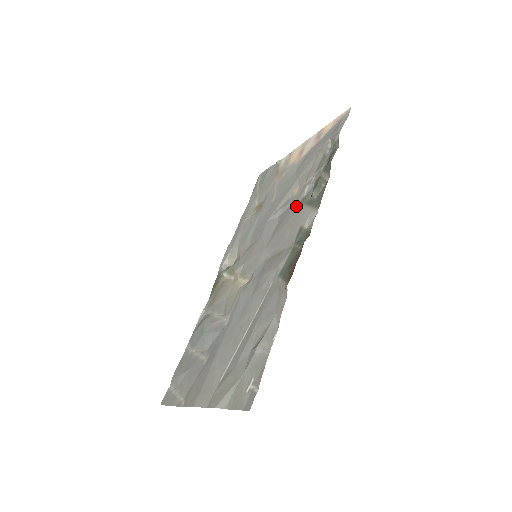
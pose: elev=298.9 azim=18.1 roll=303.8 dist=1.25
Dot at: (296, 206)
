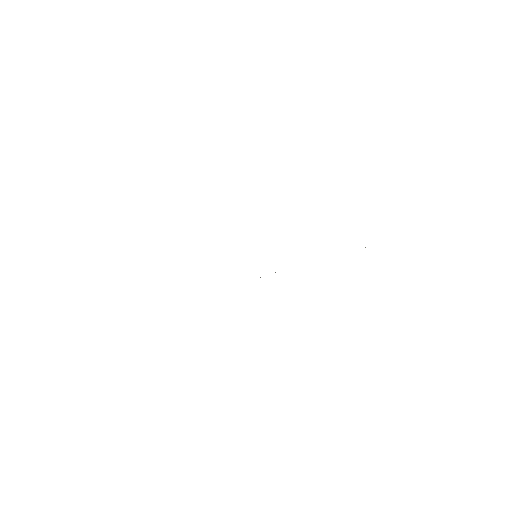
Dot at: occluded
